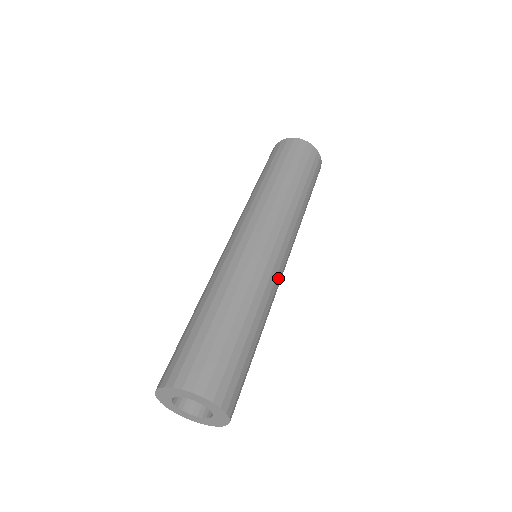
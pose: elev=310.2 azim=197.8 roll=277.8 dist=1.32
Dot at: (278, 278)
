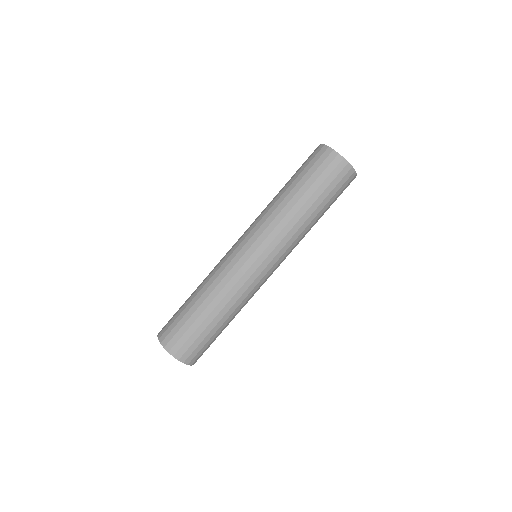
Dot at: occluded
